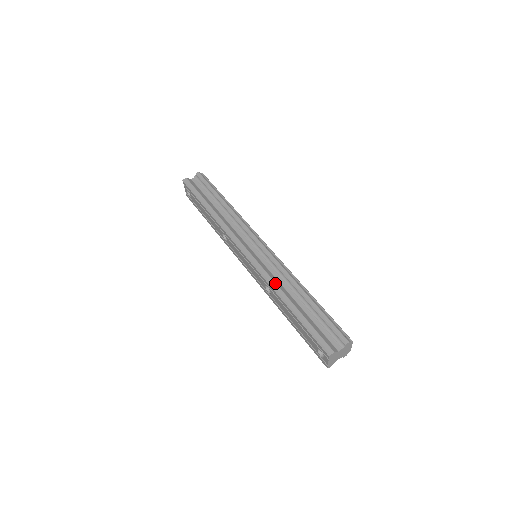
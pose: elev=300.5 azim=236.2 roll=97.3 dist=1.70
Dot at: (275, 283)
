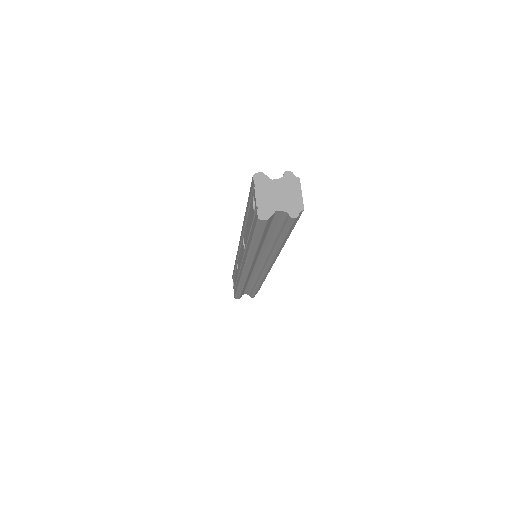
Dot at: occluded
